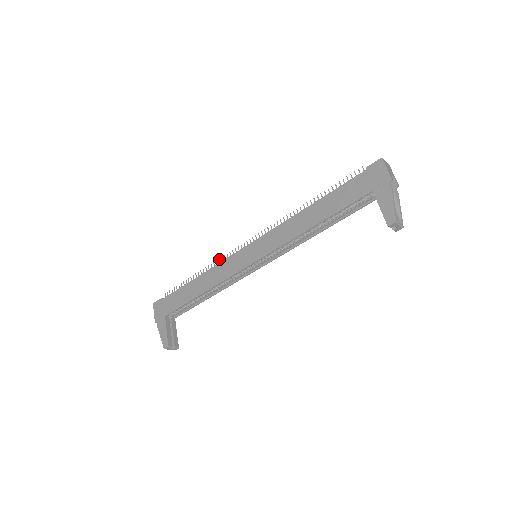
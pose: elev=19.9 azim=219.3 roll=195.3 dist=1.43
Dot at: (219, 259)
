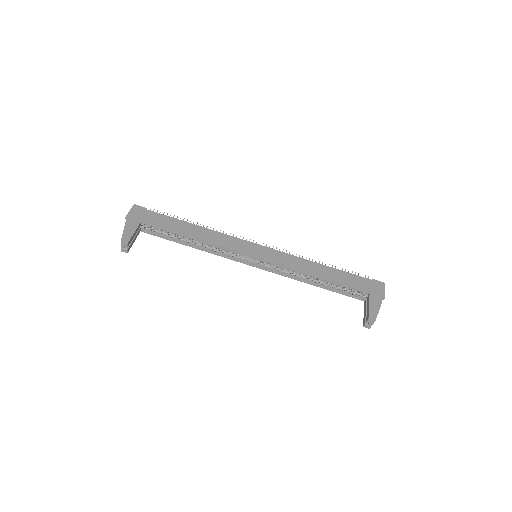
Dot at: occluded
